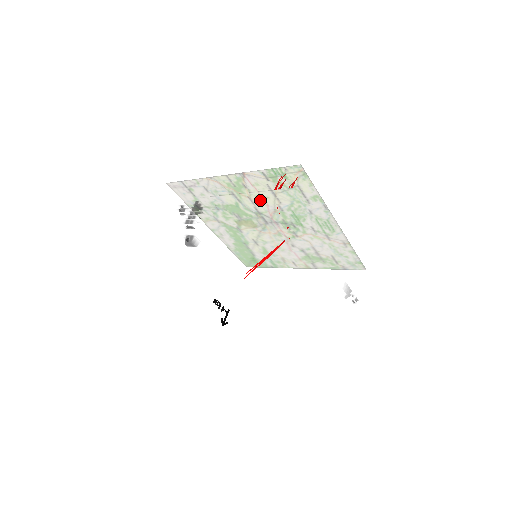
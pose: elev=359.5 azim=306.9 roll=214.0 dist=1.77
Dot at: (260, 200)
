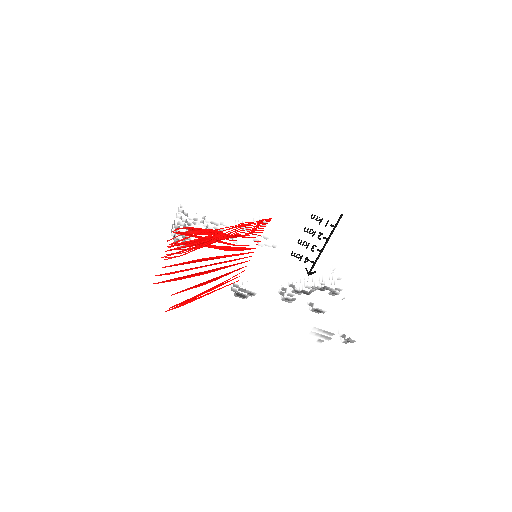
Dot at: occluded
